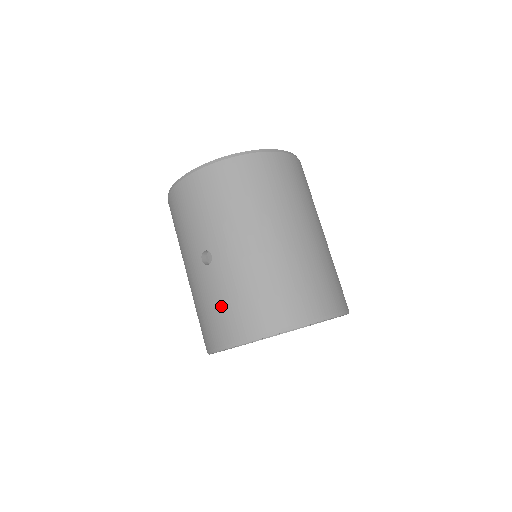
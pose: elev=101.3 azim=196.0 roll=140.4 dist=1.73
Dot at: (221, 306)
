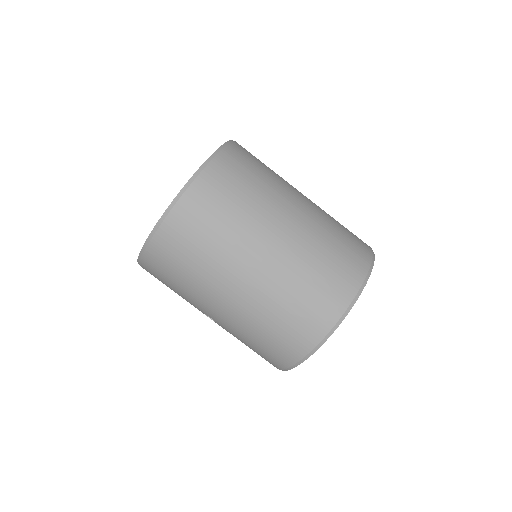
Dot at: (250, 348)
